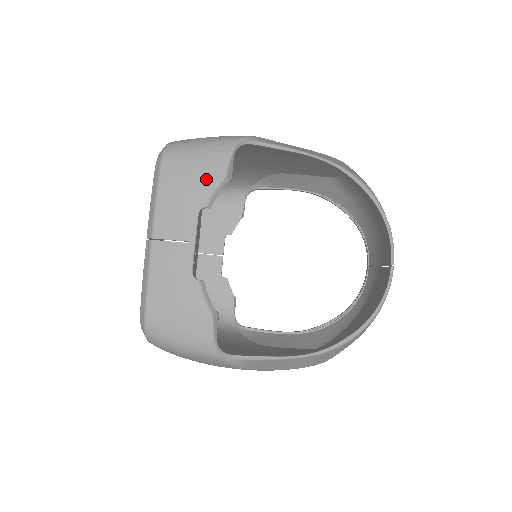
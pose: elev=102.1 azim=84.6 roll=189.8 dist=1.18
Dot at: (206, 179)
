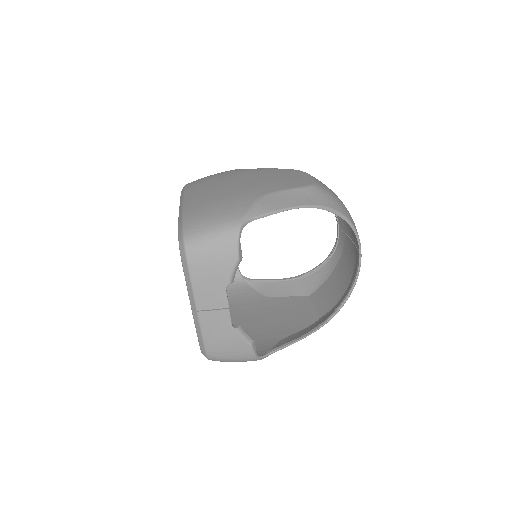
Dot at: (225, 266)
